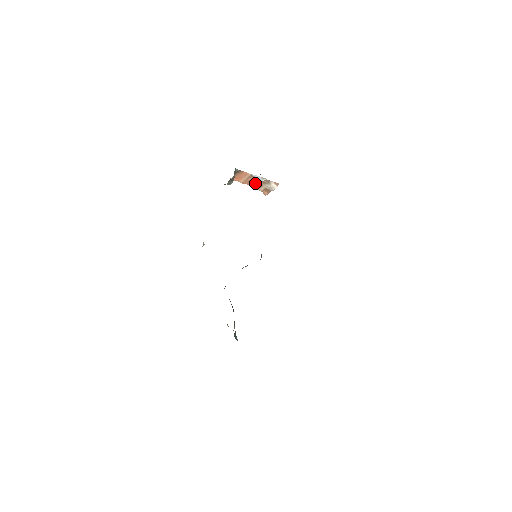
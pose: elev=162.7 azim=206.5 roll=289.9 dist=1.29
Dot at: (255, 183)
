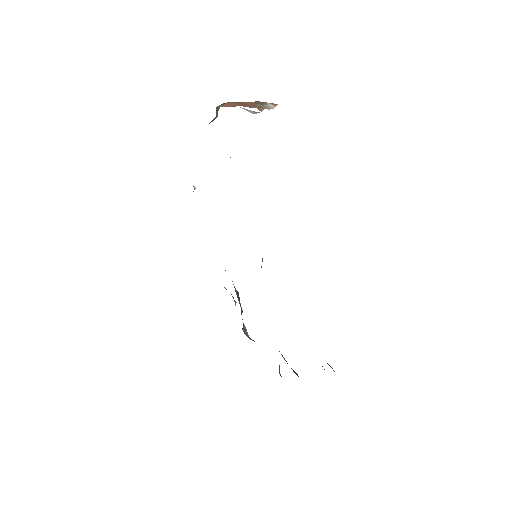
Dot at: (246, 105)
